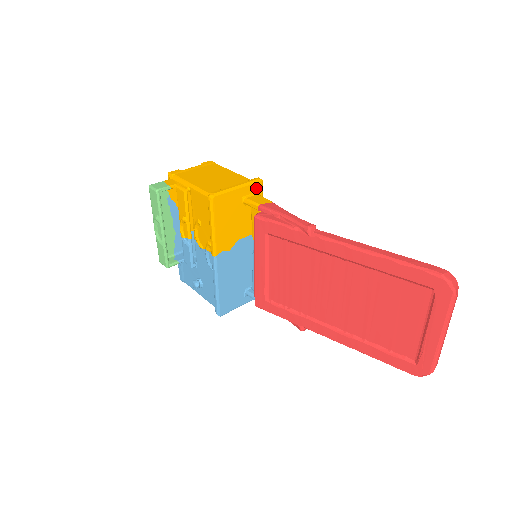
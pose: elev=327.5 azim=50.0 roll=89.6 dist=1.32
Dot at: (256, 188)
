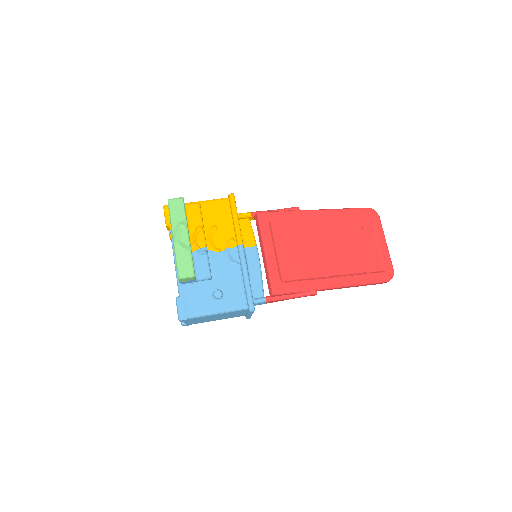
Dot at: occluded
